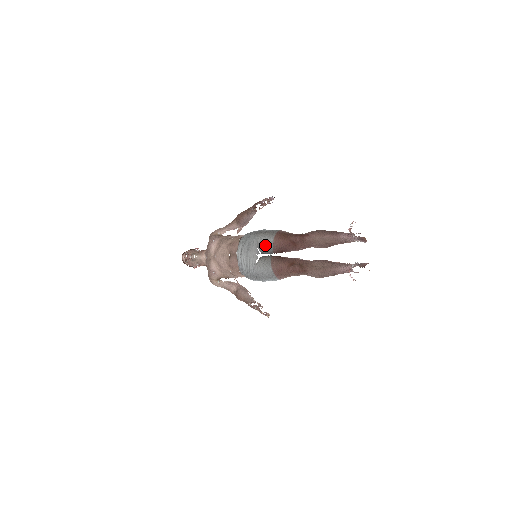
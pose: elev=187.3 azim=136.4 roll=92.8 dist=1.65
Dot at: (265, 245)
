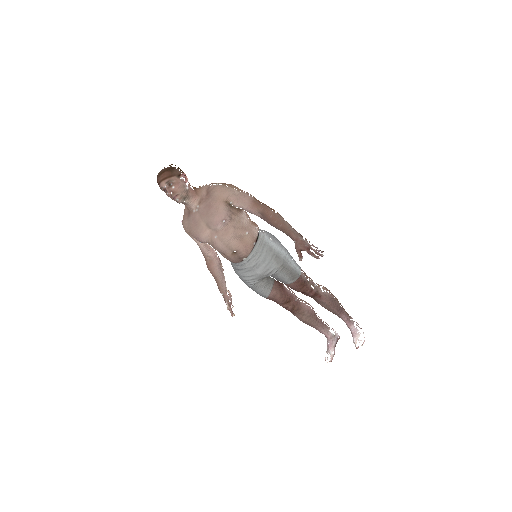
Dot at: (279, 279)
